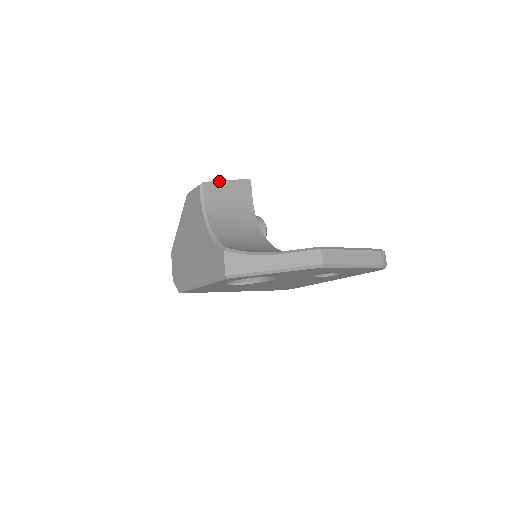
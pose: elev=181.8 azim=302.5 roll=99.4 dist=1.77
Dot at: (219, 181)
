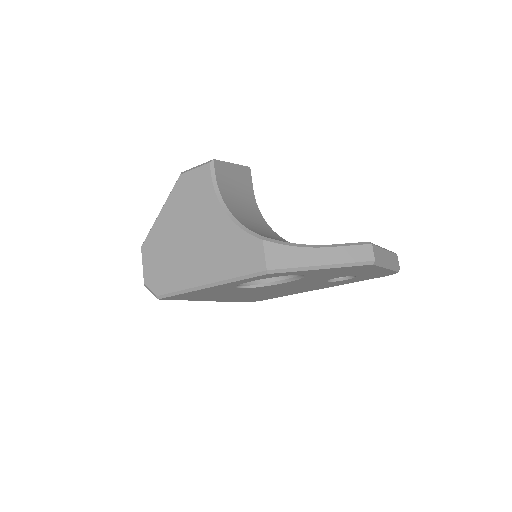
Dot at: (226, 162)
